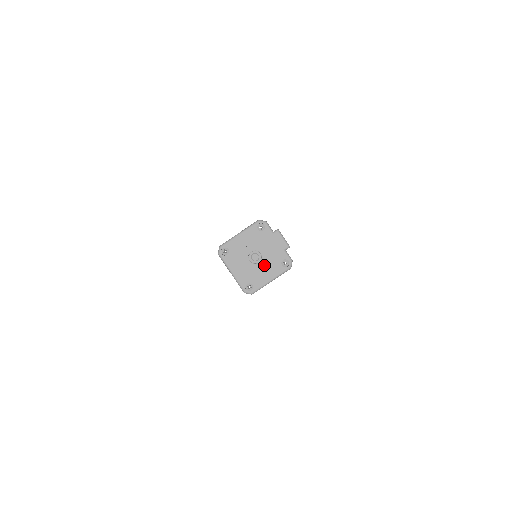
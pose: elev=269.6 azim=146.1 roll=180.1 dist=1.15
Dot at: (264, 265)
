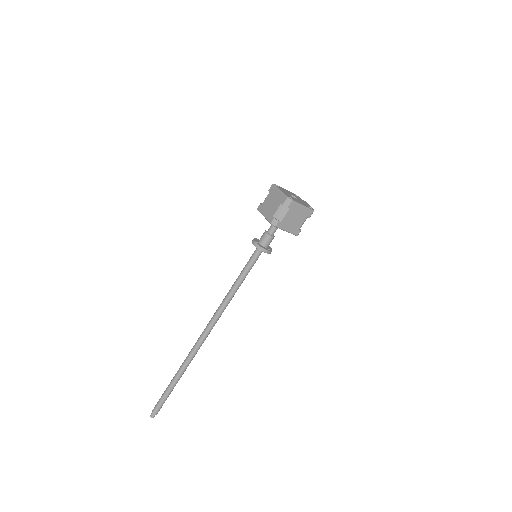
Dot at: (299, 201)
